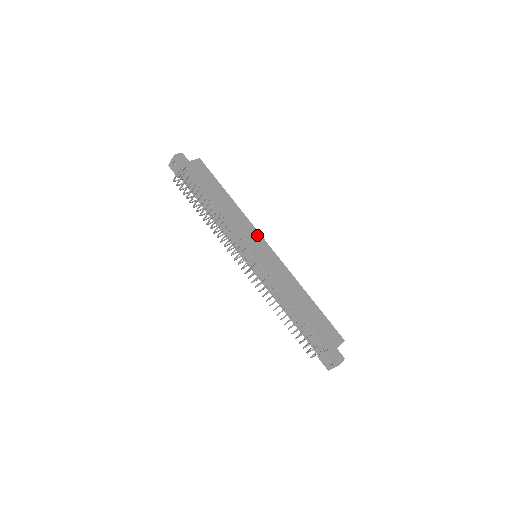
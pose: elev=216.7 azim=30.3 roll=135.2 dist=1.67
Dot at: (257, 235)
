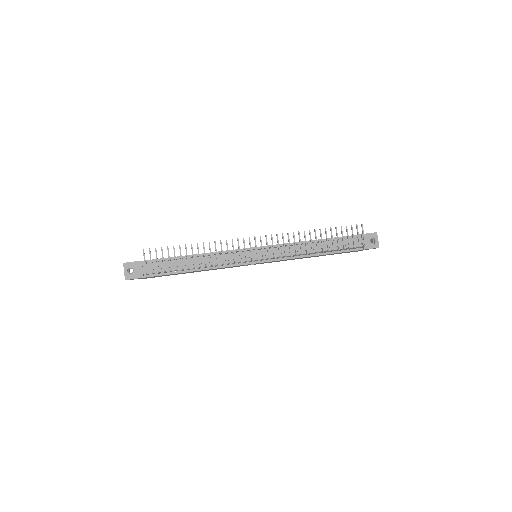
Dot at: occluded
